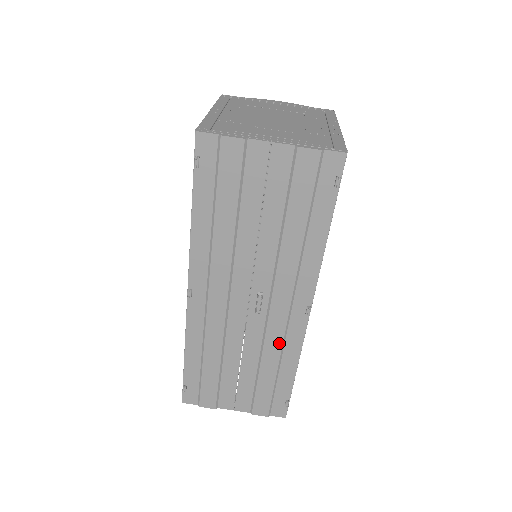
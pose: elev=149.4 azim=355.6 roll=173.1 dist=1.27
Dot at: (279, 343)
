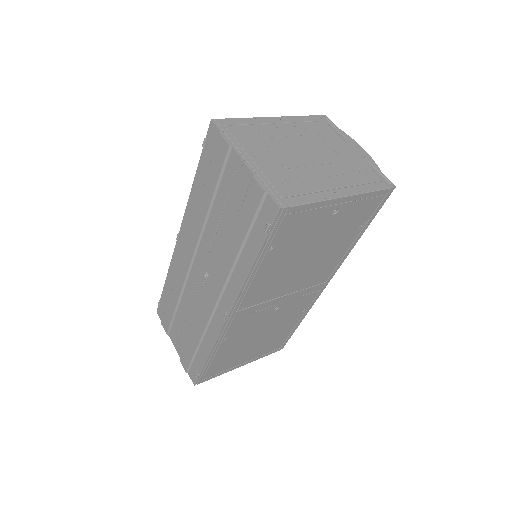
Dot at: (205, 323)
